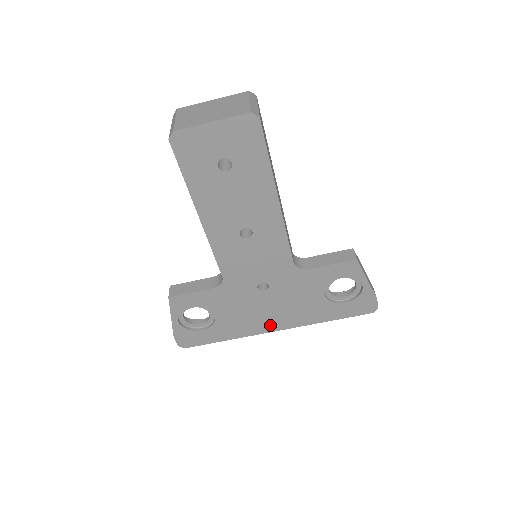
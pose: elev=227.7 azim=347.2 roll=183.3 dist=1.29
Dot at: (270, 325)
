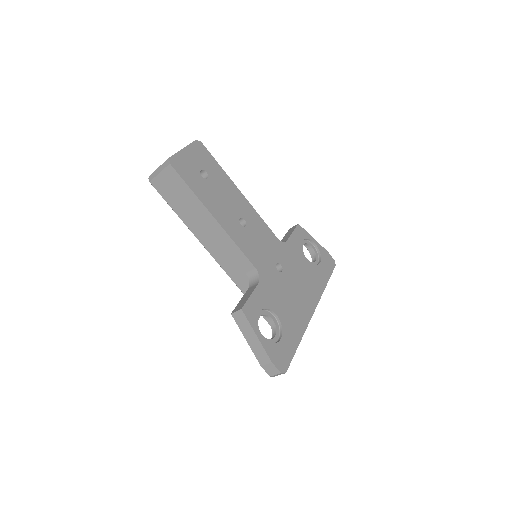
Dot at: (307, 307)
